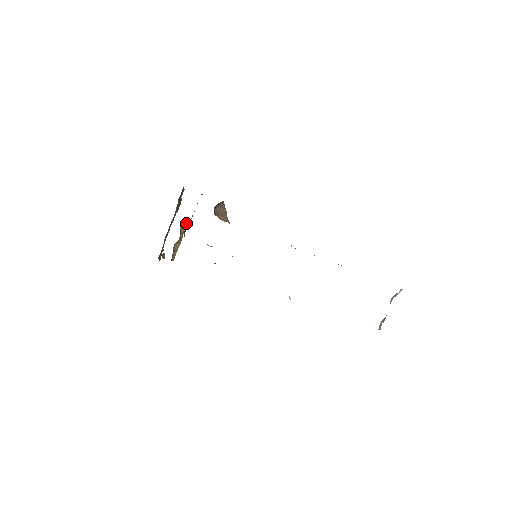
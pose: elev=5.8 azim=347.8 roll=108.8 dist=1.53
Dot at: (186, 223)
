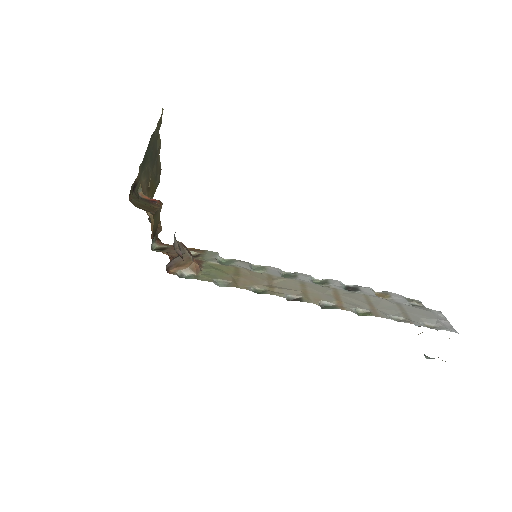
Dot at: occluded
